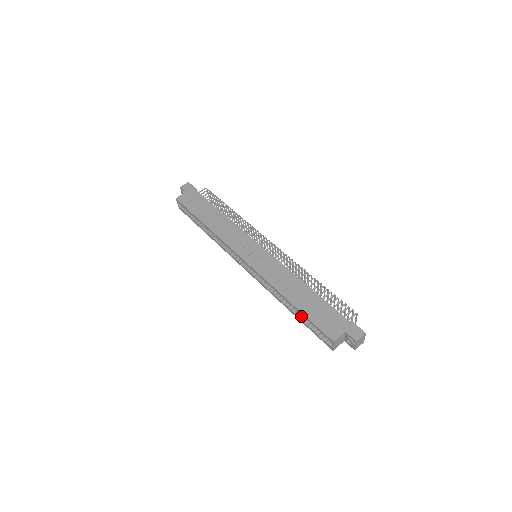
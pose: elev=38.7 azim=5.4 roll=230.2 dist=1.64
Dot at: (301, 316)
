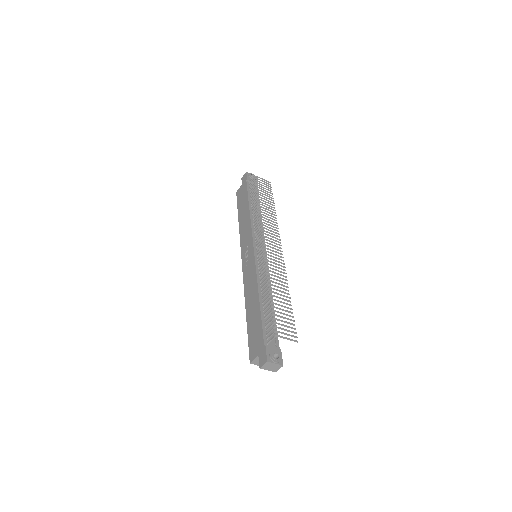
Dot at: occluded
